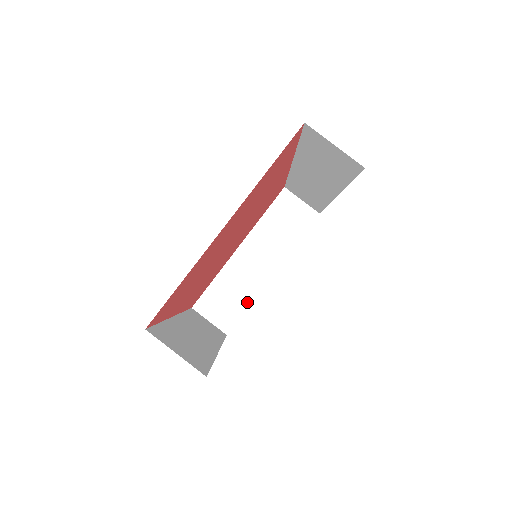
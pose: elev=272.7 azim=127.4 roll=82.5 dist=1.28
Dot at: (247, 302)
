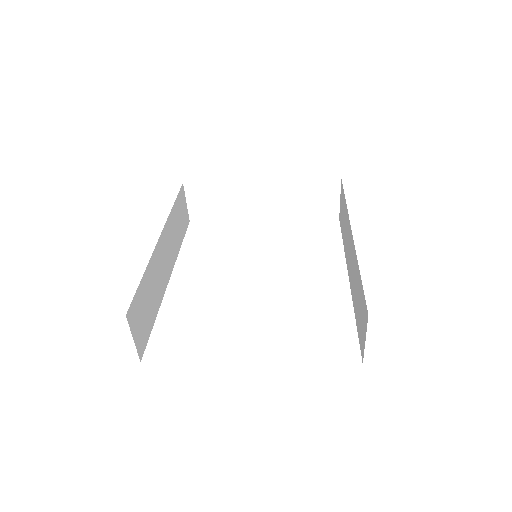
Dot at: (226, 217)
